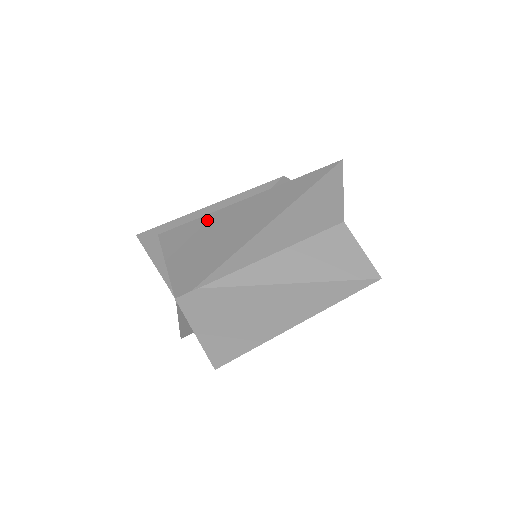
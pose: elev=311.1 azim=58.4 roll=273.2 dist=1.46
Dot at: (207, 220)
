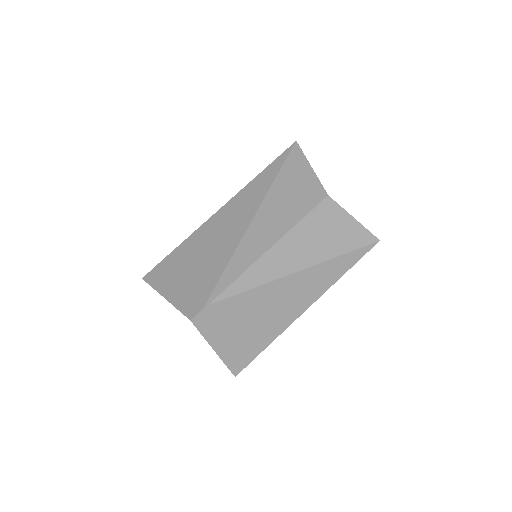
Dot at: (182, 249)
